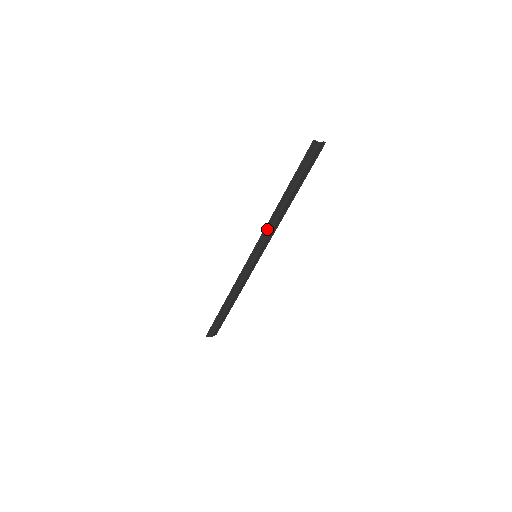
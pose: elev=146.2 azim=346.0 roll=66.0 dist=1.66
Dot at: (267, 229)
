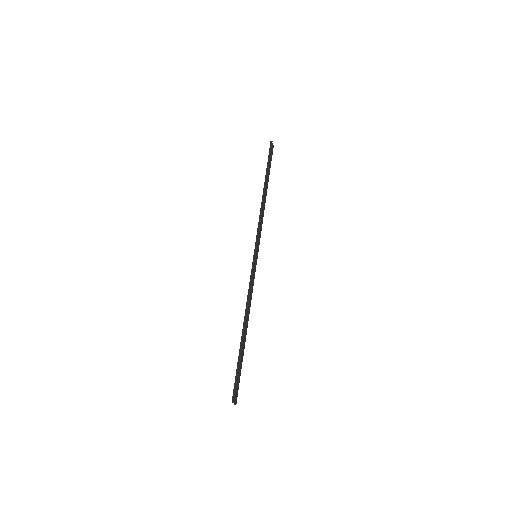
Dot at: (260, 220)
